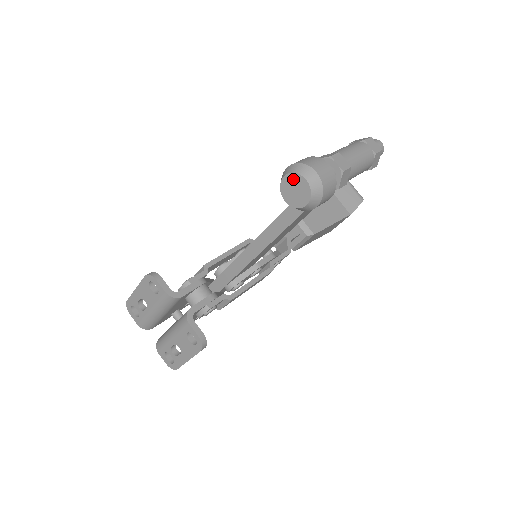
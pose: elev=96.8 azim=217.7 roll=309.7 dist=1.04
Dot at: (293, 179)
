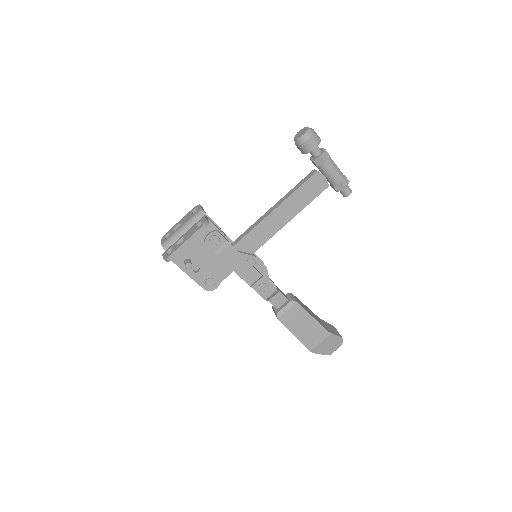
Dot at: (302, 130)
